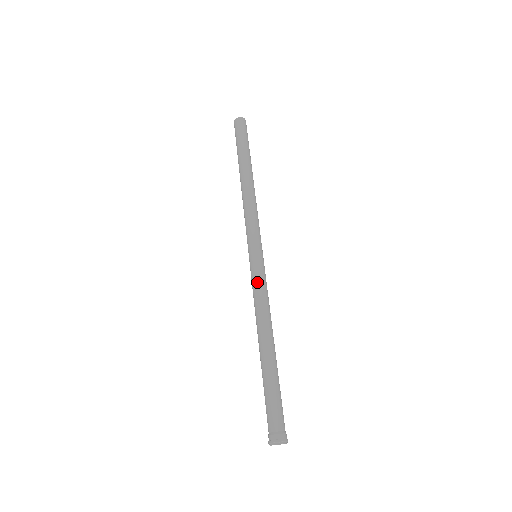
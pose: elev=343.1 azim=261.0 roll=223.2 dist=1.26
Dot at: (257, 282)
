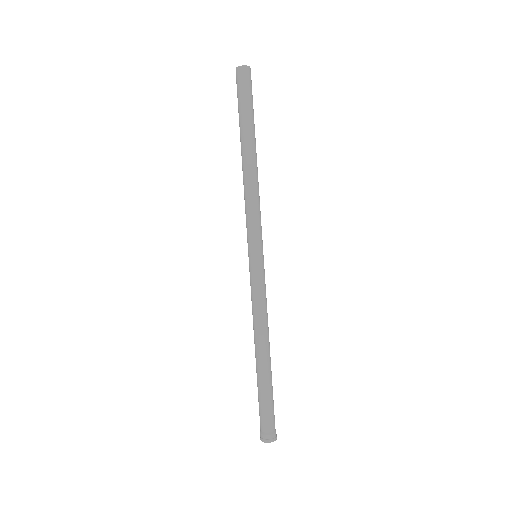
Dot at: (255, 290)
